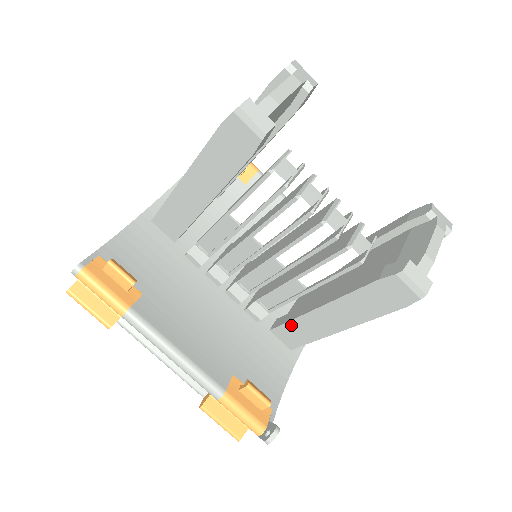
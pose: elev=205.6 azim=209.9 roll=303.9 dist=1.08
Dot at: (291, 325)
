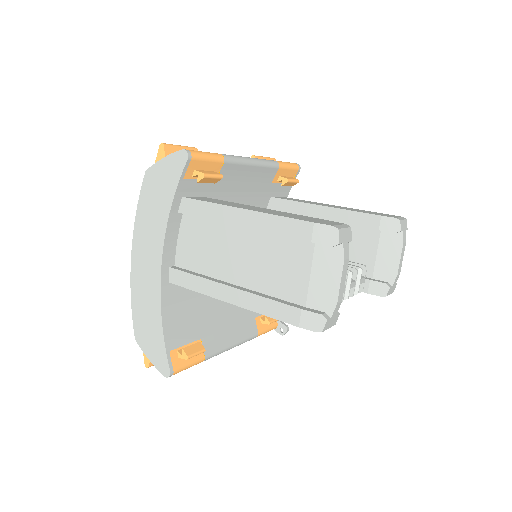
Dot at: occluded
